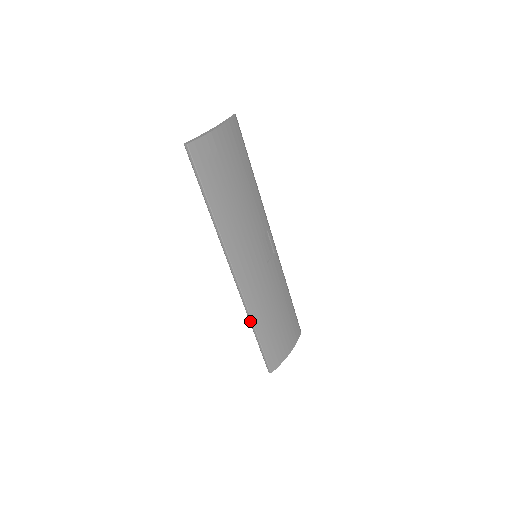
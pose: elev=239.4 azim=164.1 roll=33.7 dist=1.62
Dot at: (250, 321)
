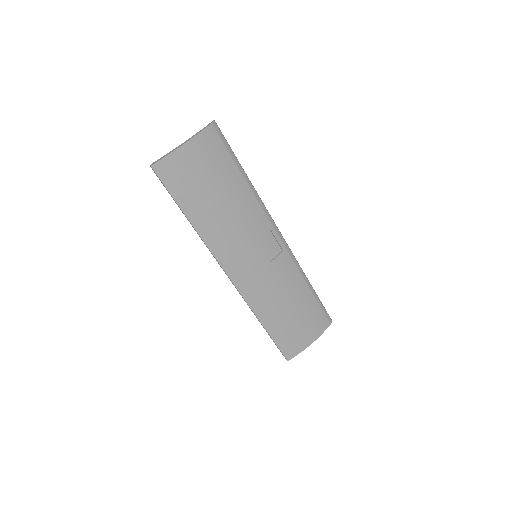
Dot at: (255, 315)
